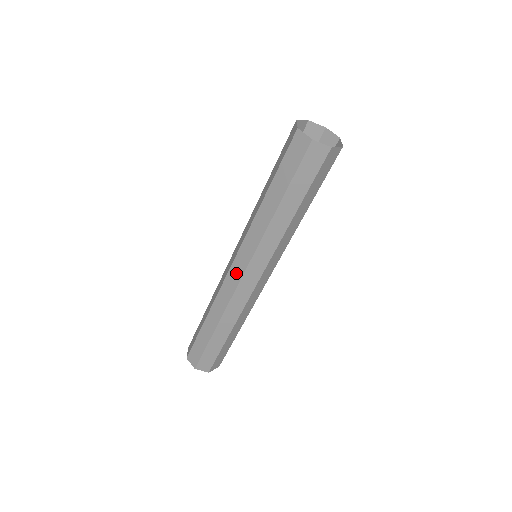
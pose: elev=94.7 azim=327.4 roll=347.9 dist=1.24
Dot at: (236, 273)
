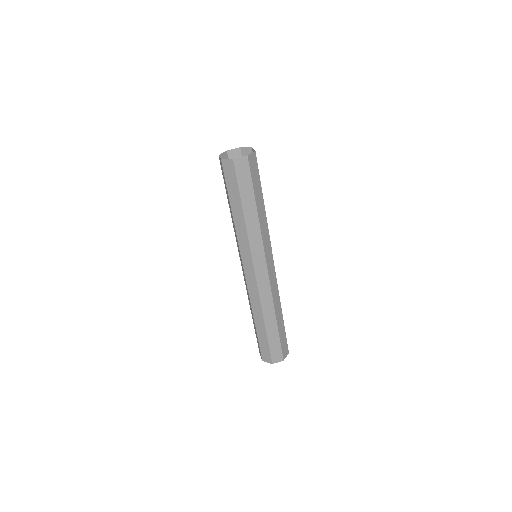
Dot at: (243, 271)
